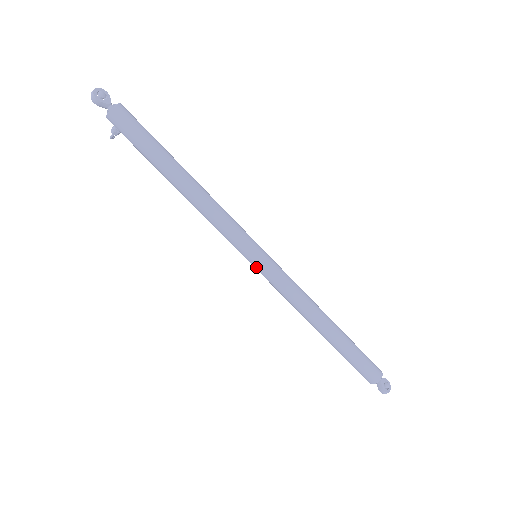
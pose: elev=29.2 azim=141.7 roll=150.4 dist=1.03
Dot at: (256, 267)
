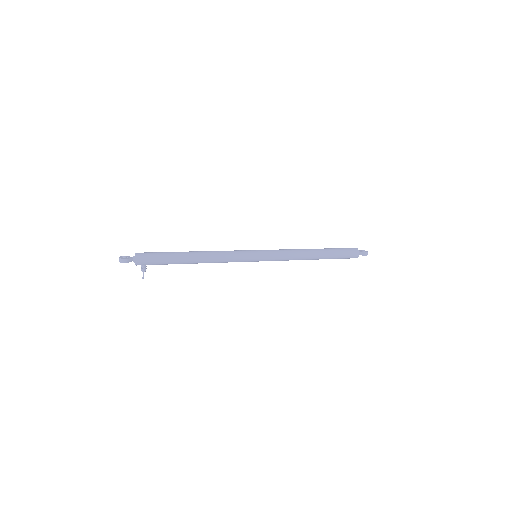
Dot at: (262, 259)
